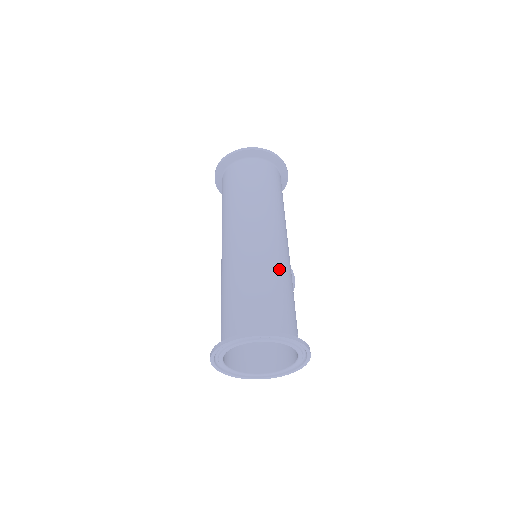
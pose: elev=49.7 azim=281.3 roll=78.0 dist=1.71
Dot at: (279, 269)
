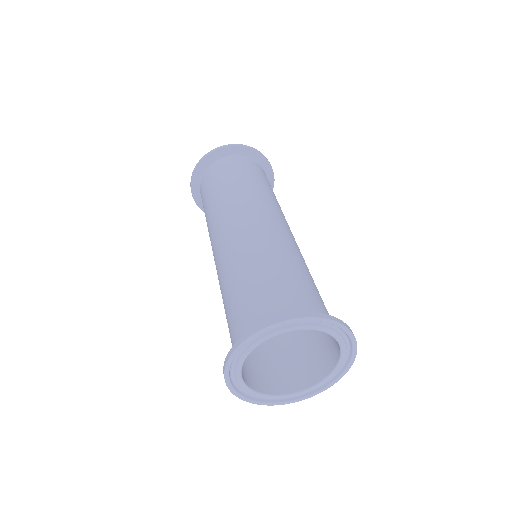
Dot at: (295, 254)
